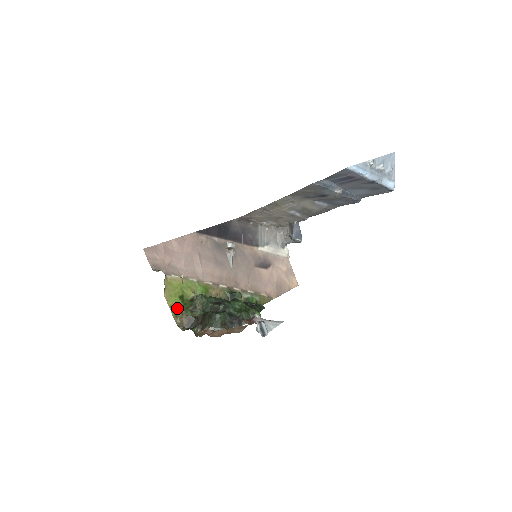
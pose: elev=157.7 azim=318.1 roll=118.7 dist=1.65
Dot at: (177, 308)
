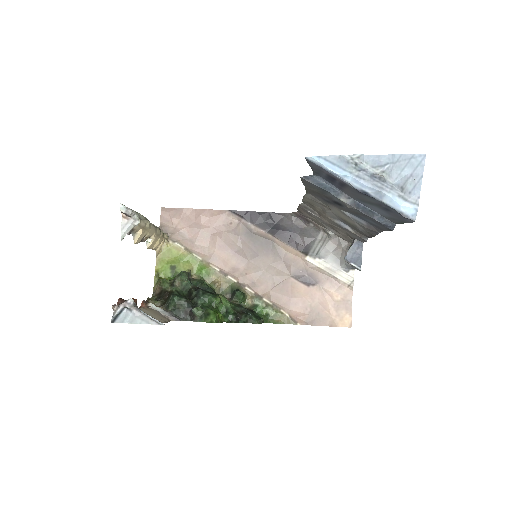
Dot at: (163, 276)
